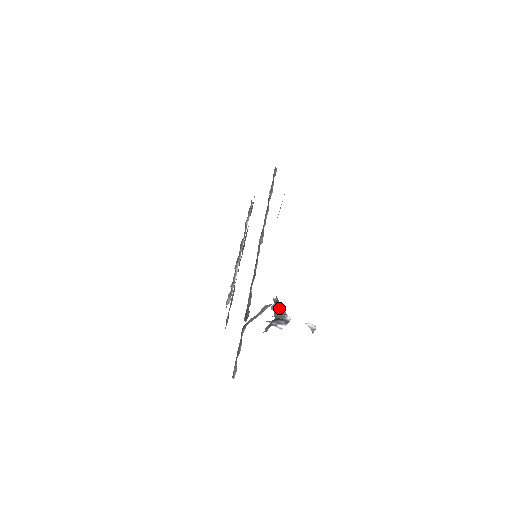
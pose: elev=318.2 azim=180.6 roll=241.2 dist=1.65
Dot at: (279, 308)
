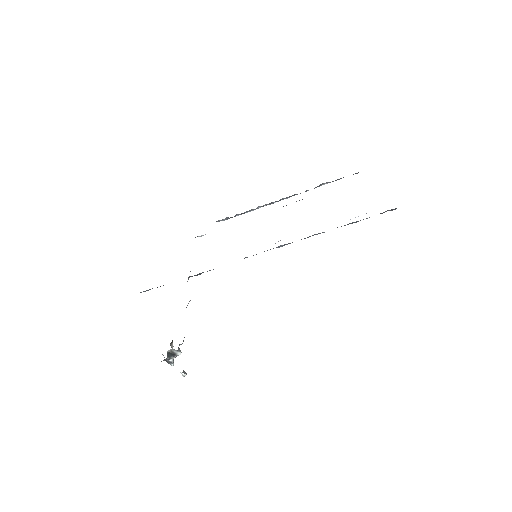
Dot at: (176, 353)
